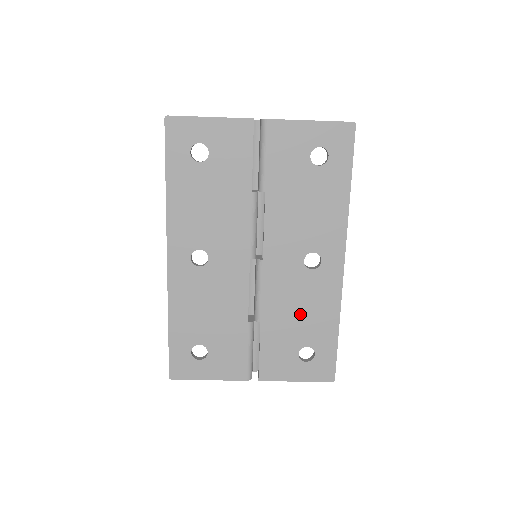
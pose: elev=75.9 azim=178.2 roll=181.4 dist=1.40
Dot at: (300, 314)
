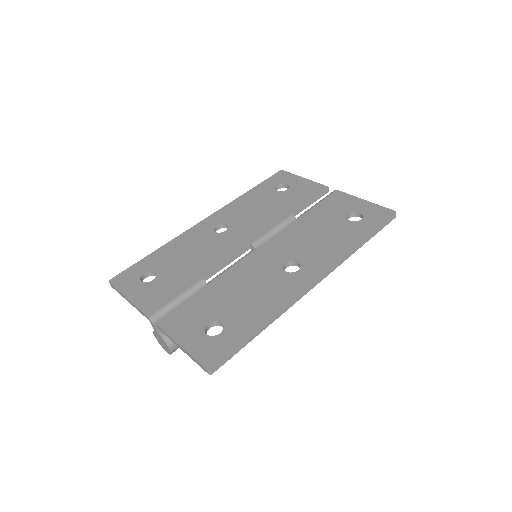
Dot at: (244, 295)
